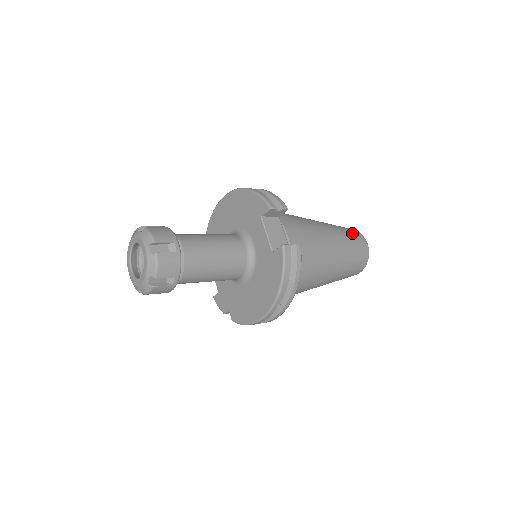
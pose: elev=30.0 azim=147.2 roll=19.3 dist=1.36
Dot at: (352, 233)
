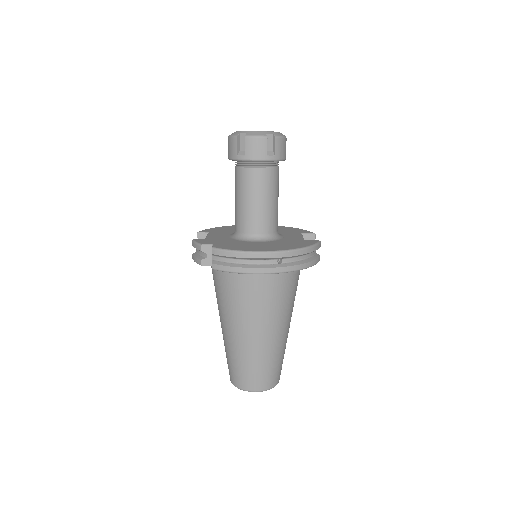
Dot at: occluded
